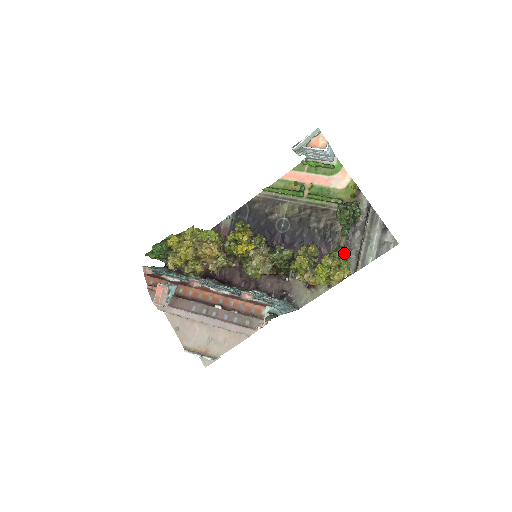
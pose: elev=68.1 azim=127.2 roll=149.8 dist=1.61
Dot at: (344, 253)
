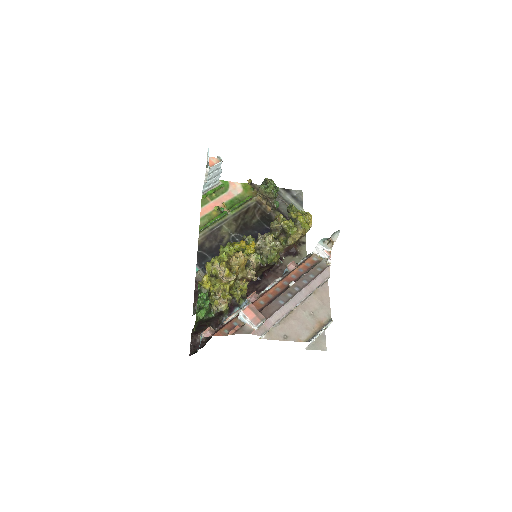
Dot at: (287, 219)
